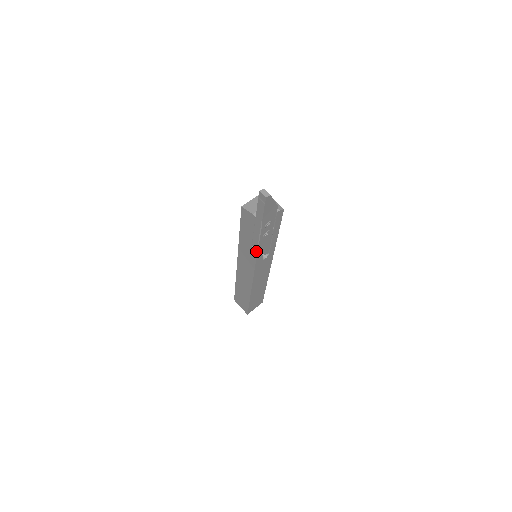
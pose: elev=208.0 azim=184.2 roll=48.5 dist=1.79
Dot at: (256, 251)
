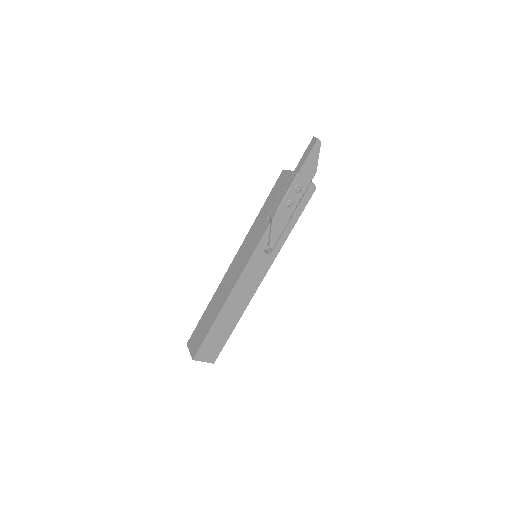
Dot at: (269, 222)
